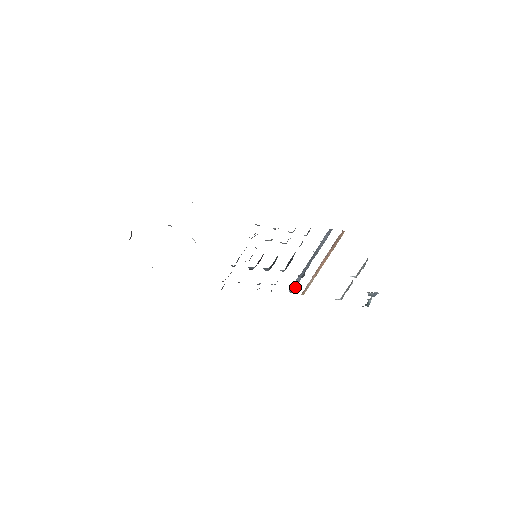
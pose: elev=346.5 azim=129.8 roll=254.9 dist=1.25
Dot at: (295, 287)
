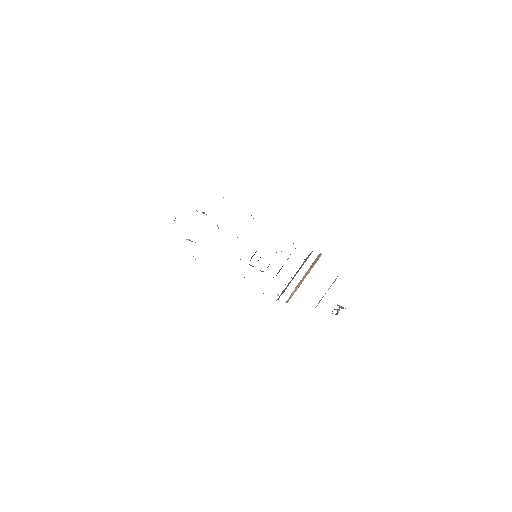
Dot at: occluded
